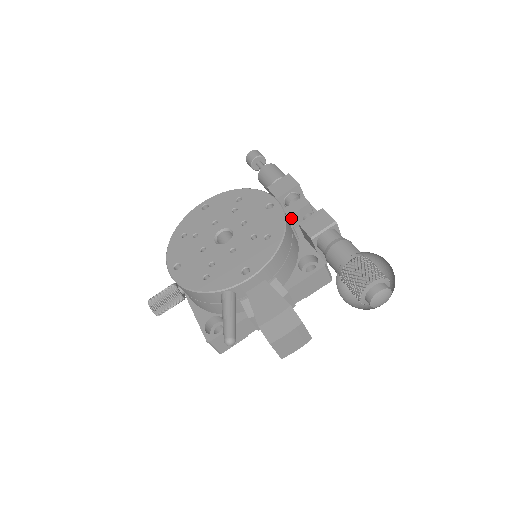
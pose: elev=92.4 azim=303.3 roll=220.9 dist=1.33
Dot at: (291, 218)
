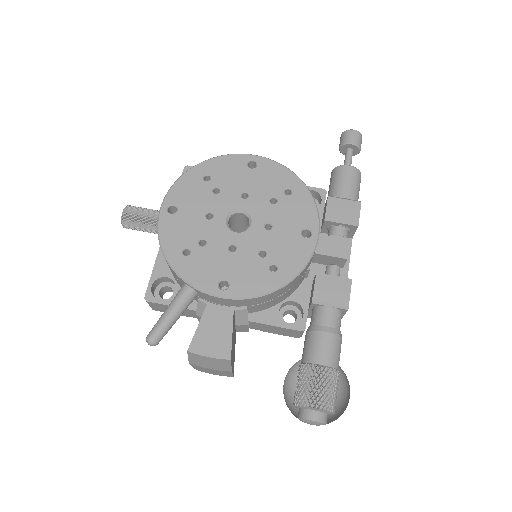
Dot at: (318, 255)
